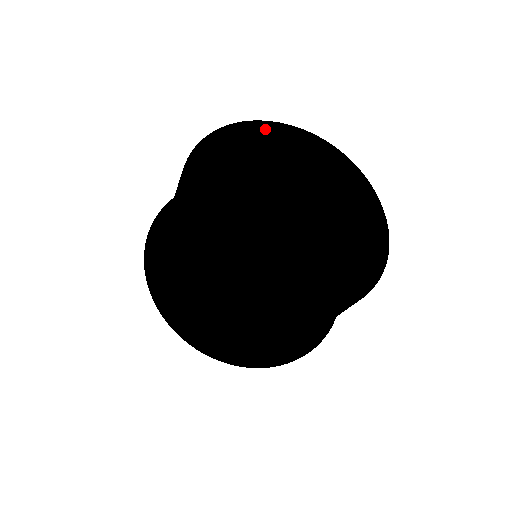
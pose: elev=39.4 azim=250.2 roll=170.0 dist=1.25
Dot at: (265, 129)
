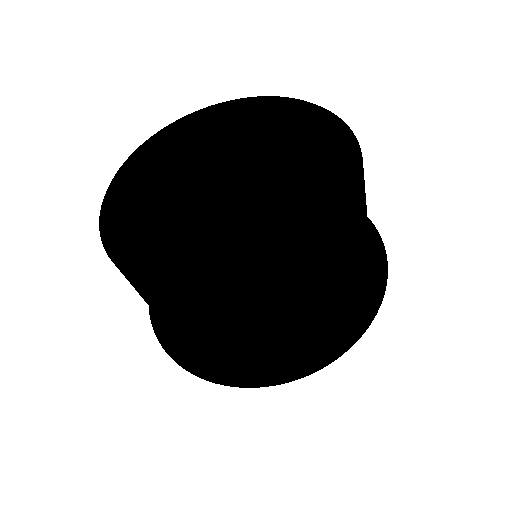
Dot at: (169, 132)
